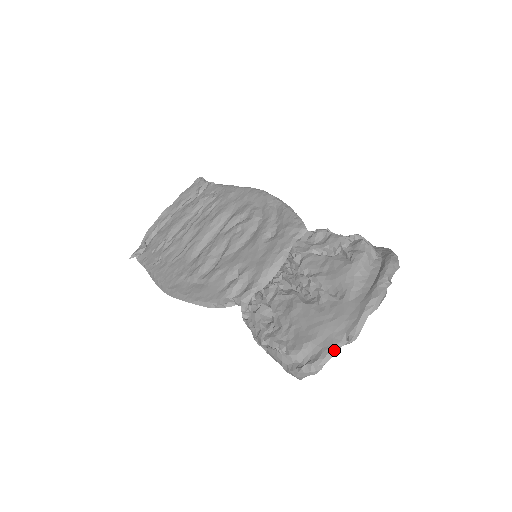
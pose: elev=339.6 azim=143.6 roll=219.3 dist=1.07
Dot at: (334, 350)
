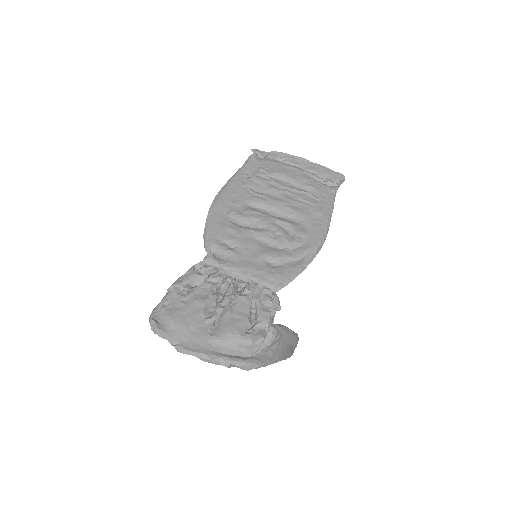
Dot at: (166, 338)
